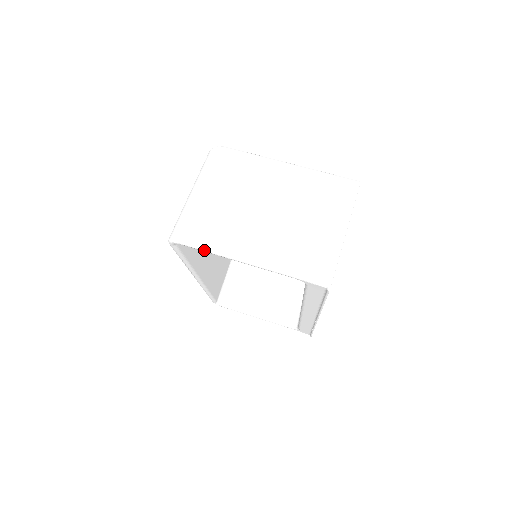
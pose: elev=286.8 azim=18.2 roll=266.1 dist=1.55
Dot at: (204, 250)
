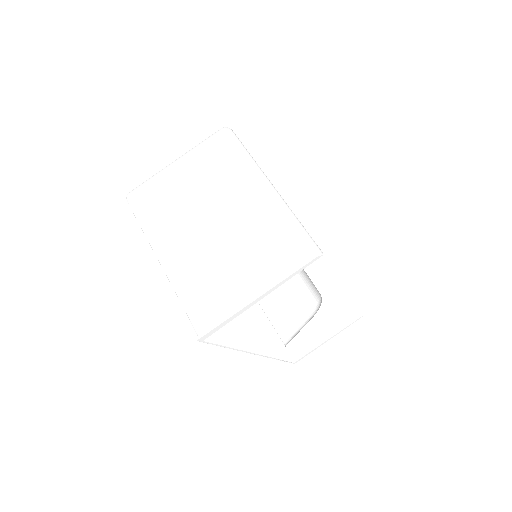
Dot at: occluded
